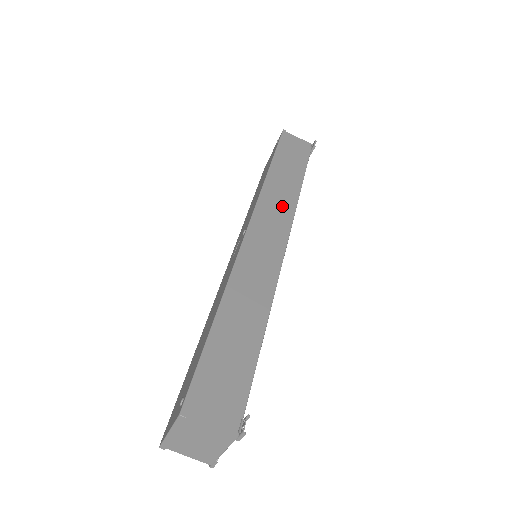
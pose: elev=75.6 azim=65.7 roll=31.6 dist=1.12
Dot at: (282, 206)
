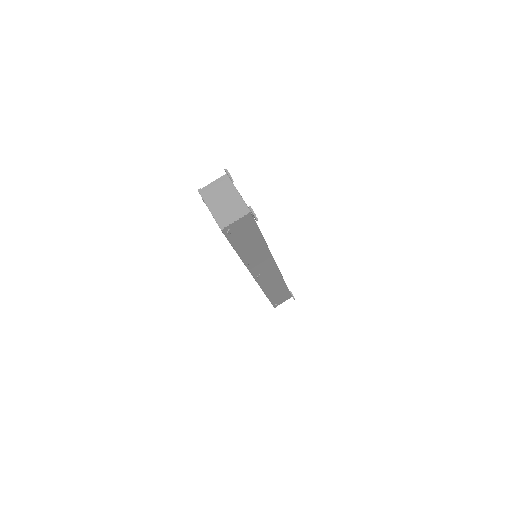
Dot at: occluded
